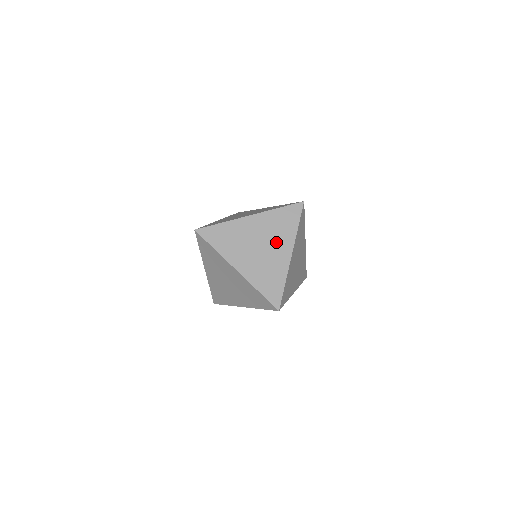
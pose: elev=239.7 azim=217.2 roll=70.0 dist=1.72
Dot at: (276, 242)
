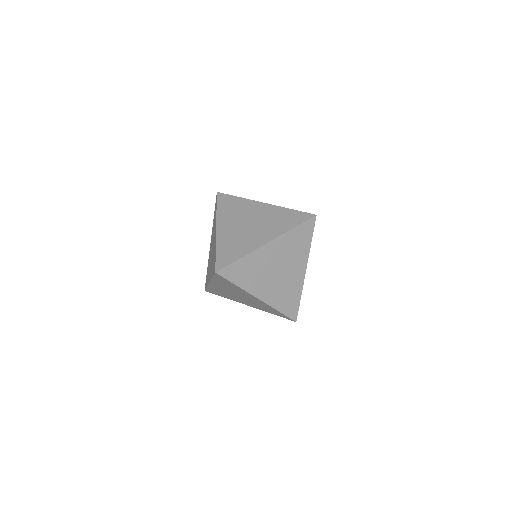
Dot at: (292, 263)
